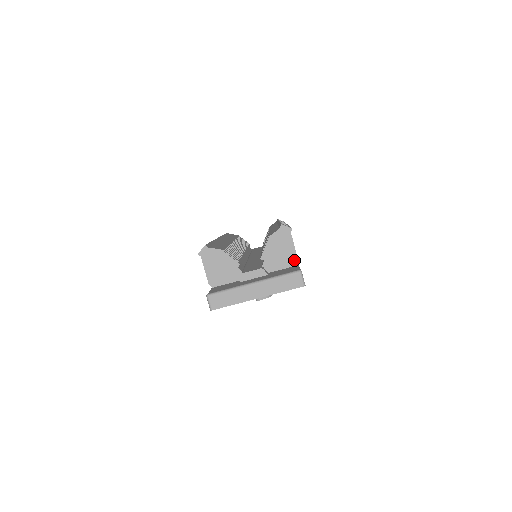
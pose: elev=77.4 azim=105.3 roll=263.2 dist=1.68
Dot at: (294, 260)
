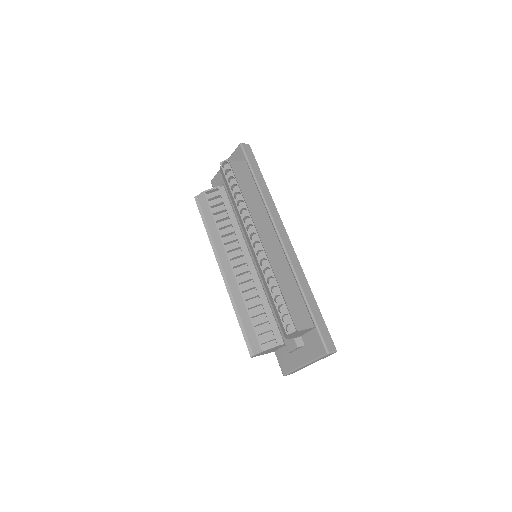
Dot at: occluded
